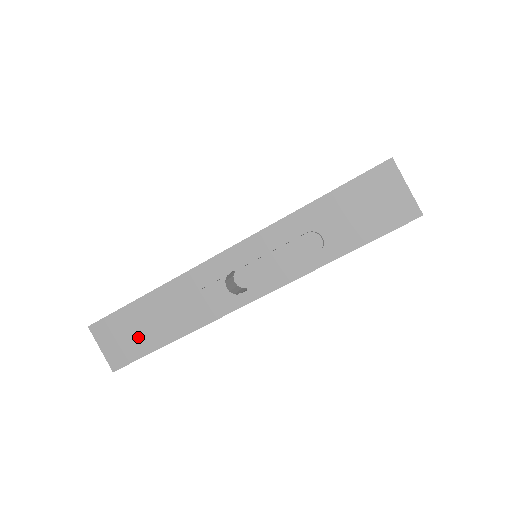
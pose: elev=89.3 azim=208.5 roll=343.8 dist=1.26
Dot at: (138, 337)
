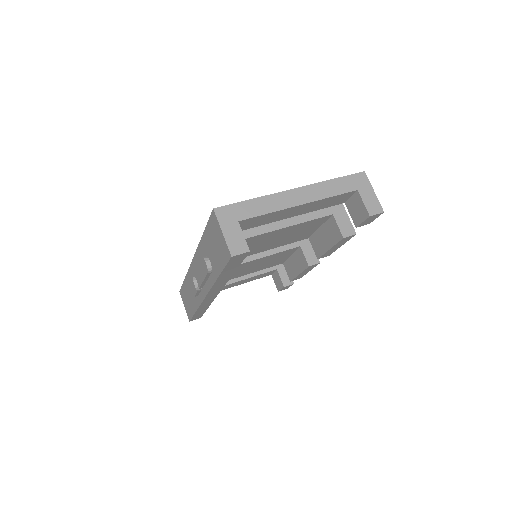
Dot at: (189, 304)
